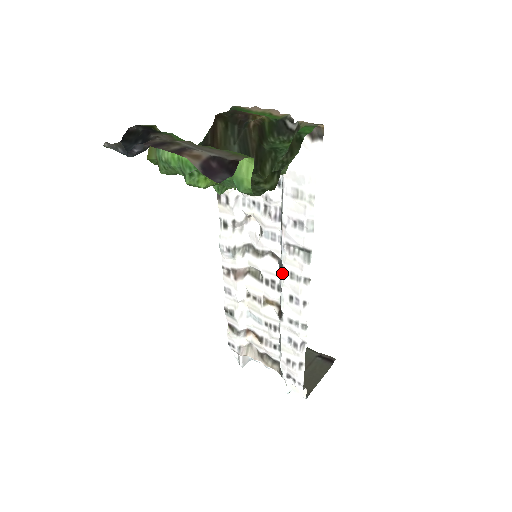
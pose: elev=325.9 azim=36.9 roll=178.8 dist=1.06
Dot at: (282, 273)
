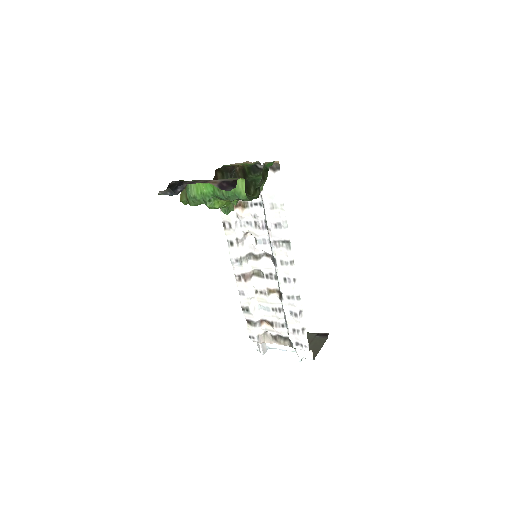
Dot at: (275, 263)
